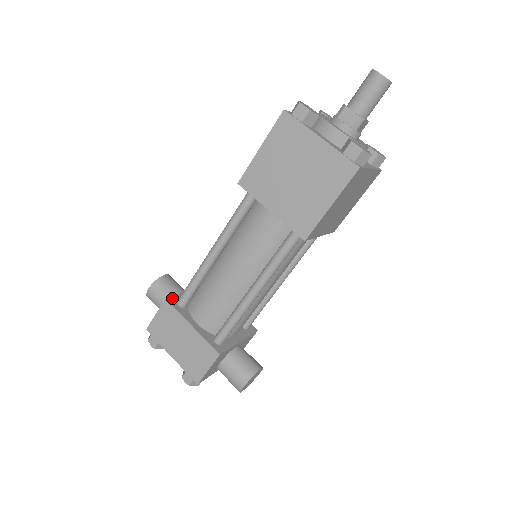
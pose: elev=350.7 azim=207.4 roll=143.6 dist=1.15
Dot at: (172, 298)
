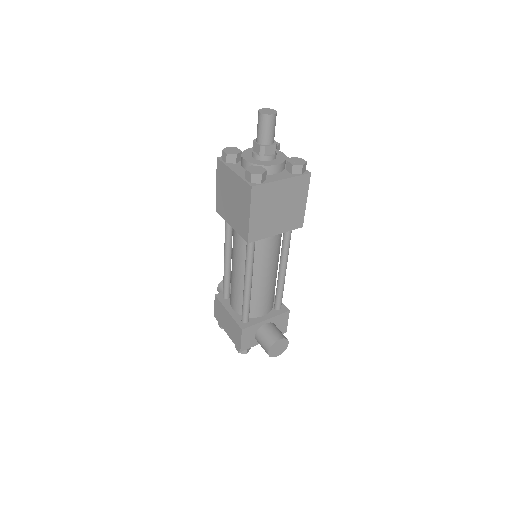
Dot at: (220, 293)
